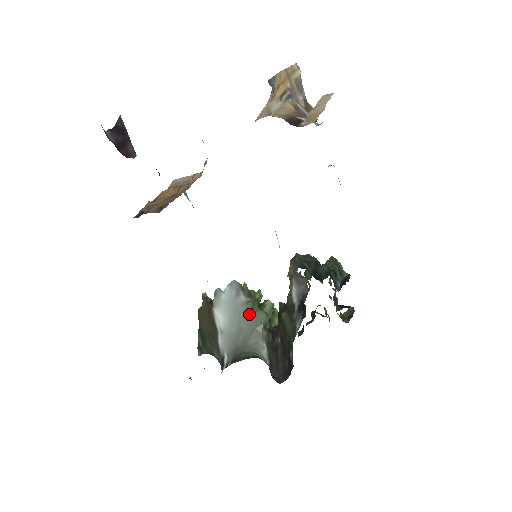
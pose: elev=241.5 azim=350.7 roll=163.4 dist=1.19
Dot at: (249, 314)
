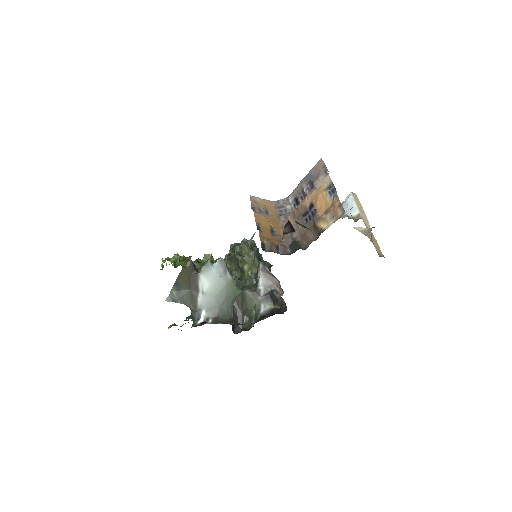
Dot at: (233, 289)
